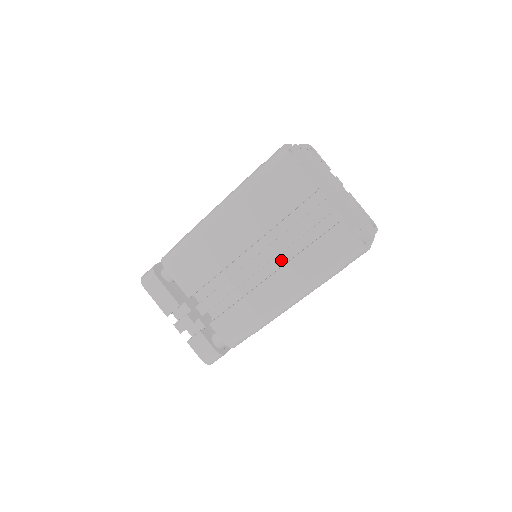
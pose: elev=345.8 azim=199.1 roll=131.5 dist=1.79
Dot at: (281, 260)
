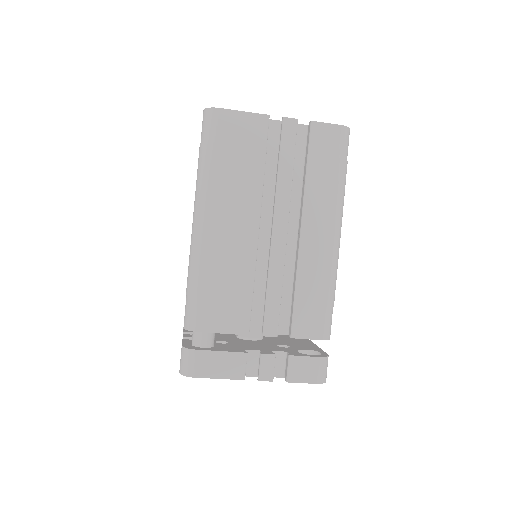
Dot at: (292, 212)
